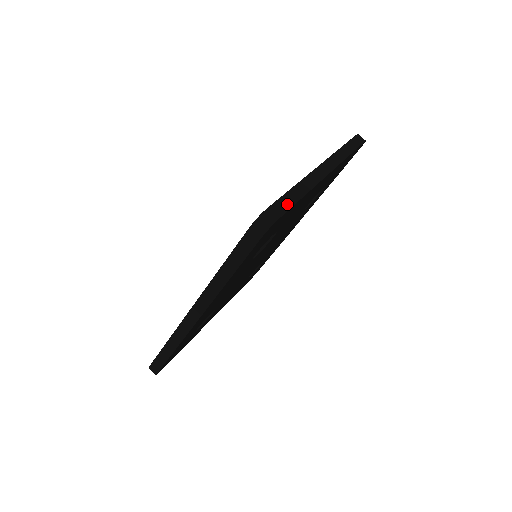
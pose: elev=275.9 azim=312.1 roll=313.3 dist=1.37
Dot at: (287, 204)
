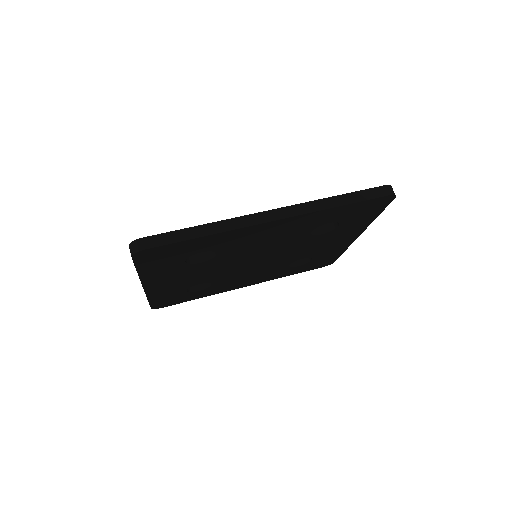
Dot at: occluded
